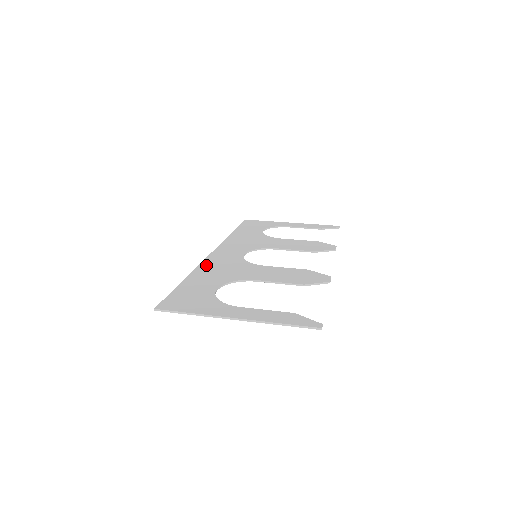
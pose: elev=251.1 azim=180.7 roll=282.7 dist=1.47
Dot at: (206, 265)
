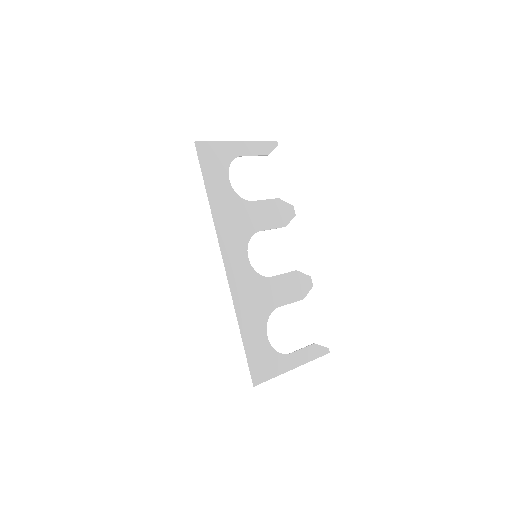
Dot at: (238, 298)
